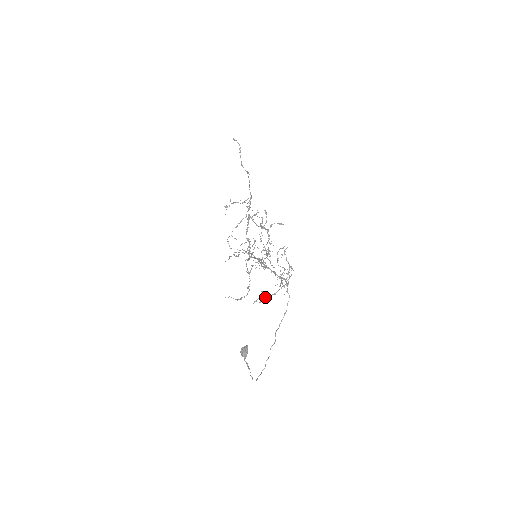
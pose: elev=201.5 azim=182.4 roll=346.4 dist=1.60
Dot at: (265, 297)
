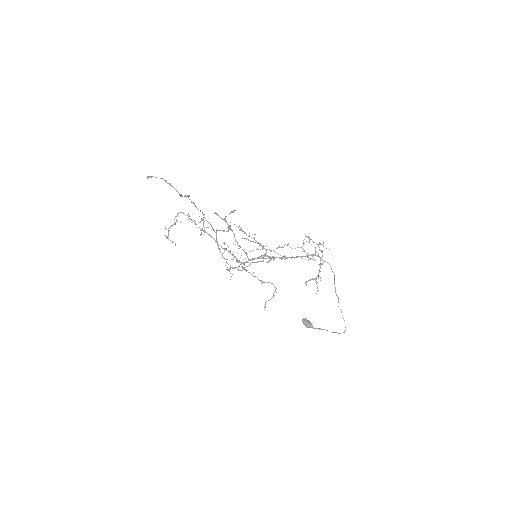
Dot at: (315, 280)
